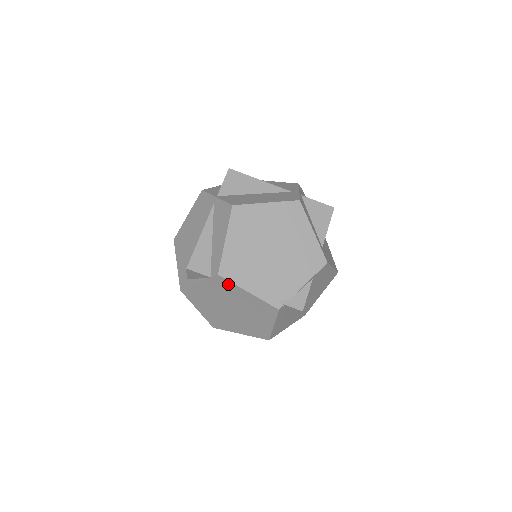
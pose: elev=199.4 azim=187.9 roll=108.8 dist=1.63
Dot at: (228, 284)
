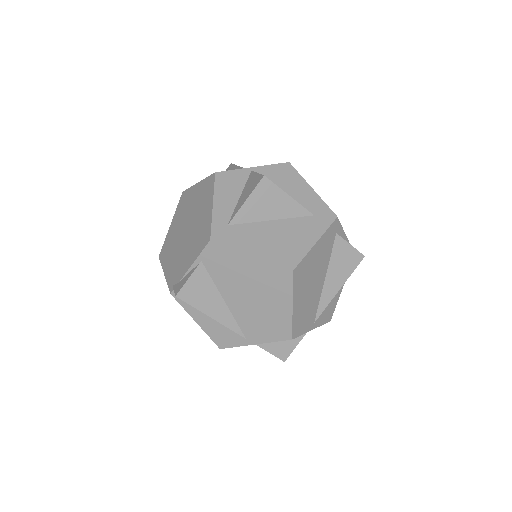
Dot at: occluded
